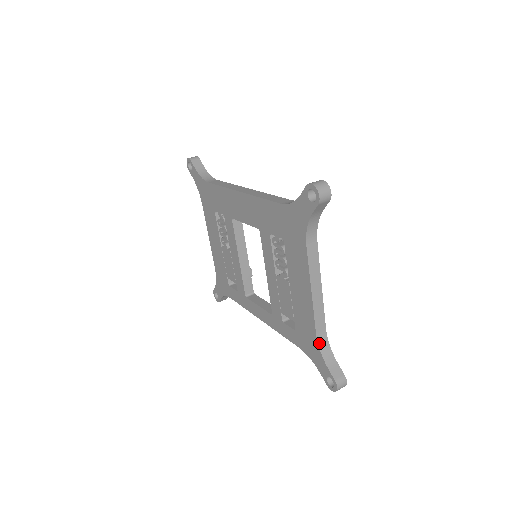
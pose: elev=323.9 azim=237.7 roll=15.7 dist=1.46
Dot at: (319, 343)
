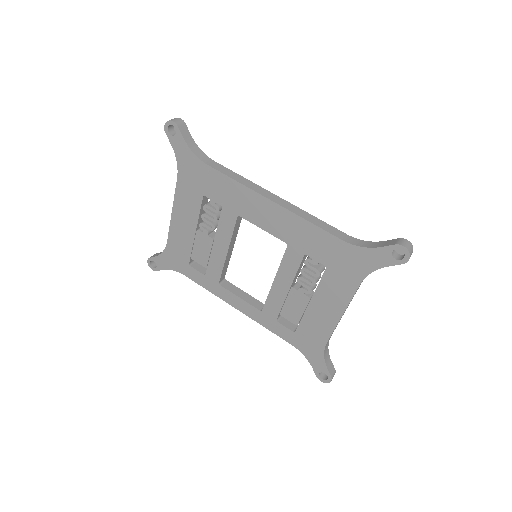
Dot at: (325, 349)
